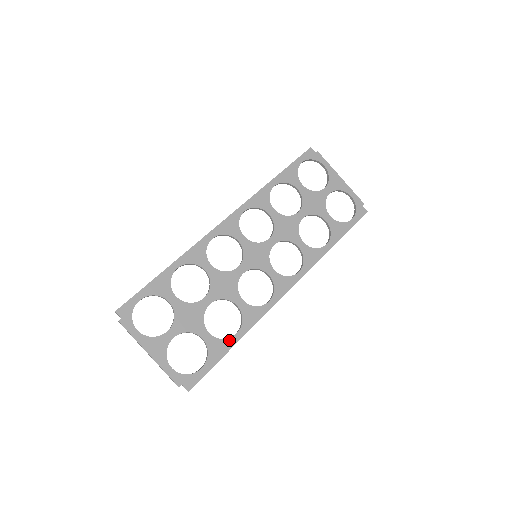
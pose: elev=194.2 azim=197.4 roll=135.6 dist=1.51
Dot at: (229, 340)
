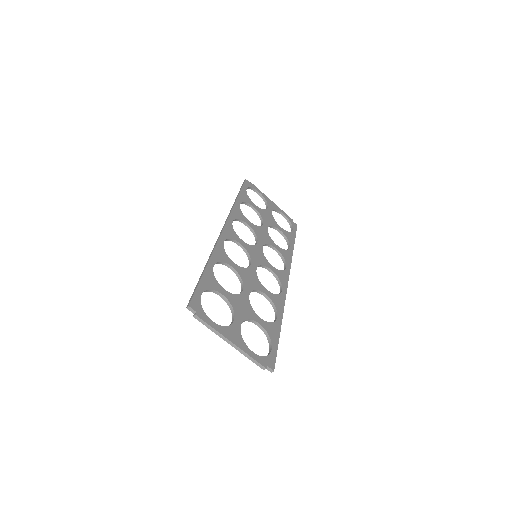
Dot at: (276, 323)
